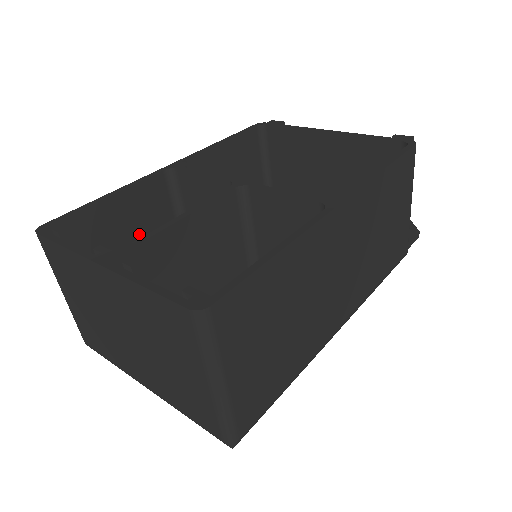
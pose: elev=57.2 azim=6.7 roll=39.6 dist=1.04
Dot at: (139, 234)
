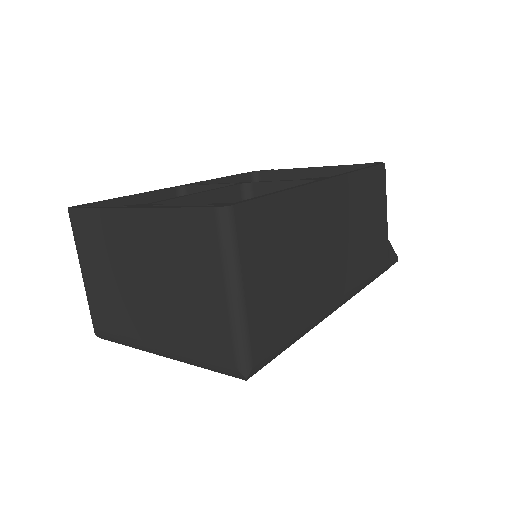
Dot at: occluded
